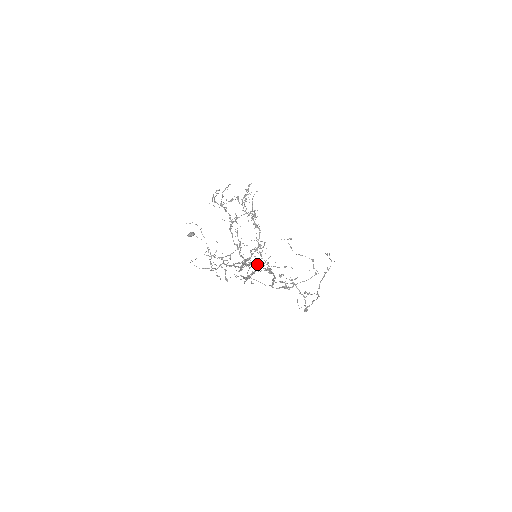
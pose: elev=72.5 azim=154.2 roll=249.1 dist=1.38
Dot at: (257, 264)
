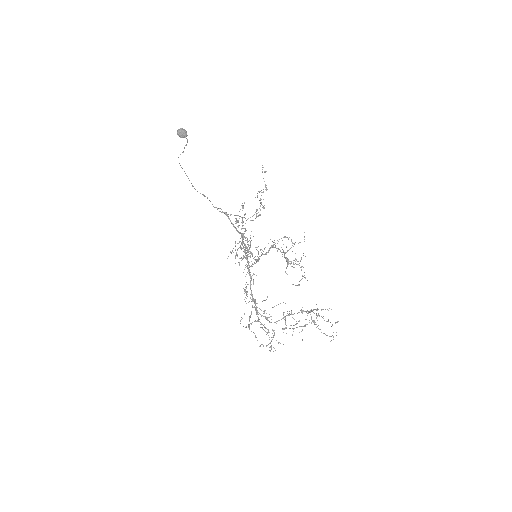
Dot at: occluded
